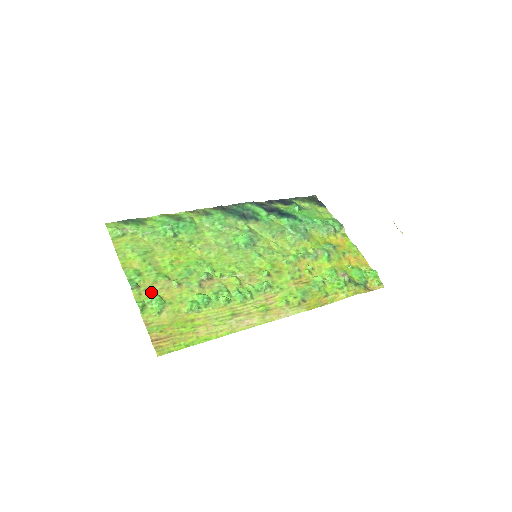
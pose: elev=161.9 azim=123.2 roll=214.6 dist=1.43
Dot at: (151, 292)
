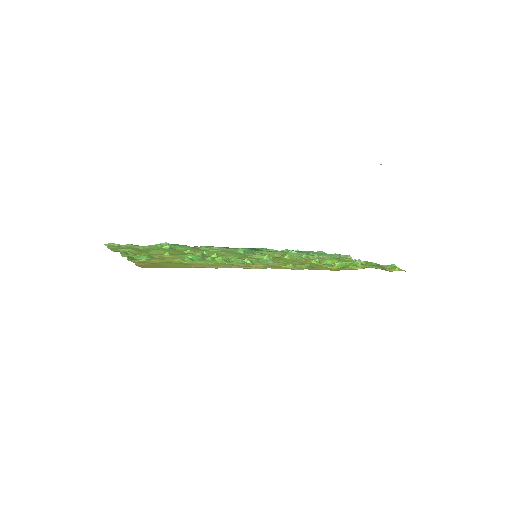
Dot at: occluded
